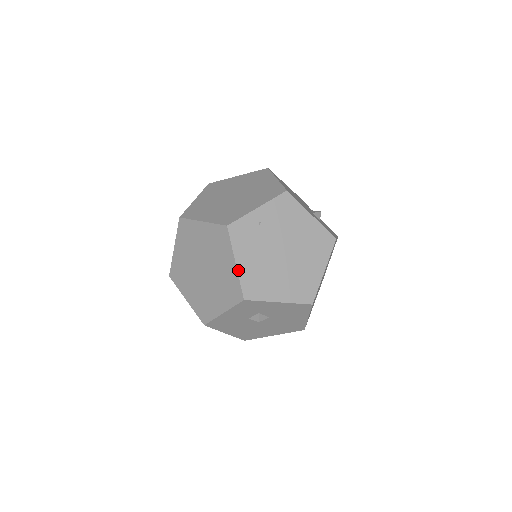
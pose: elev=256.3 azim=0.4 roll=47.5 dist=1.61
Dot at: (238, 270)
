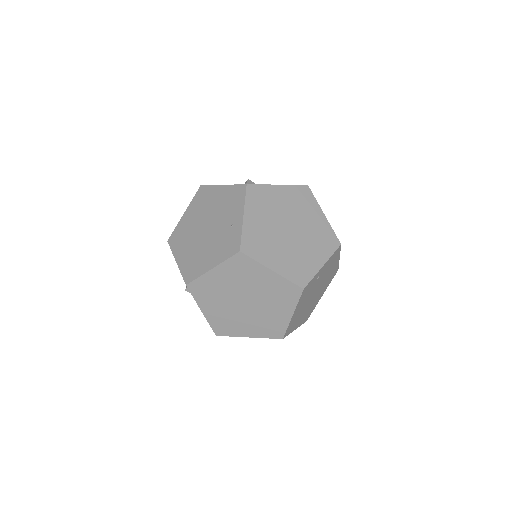
Dot at: (291, 320)
